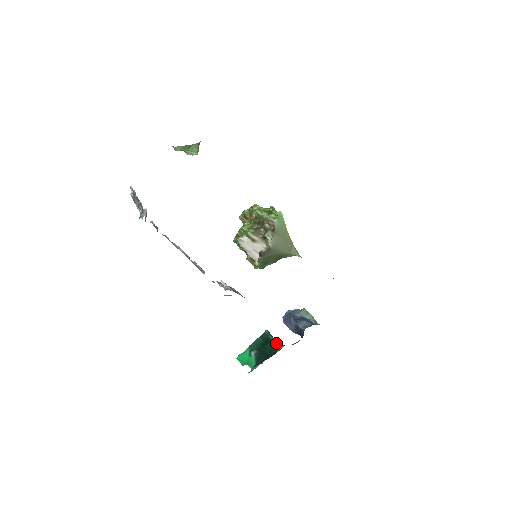
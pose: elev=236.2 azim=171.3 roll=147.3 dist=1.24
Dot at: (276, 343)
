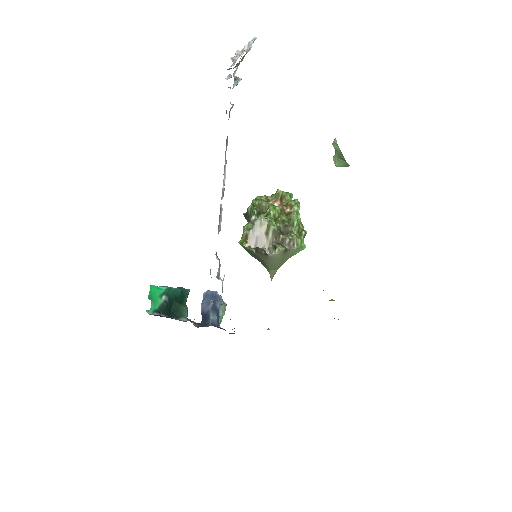
Dot at: (185, 311)
